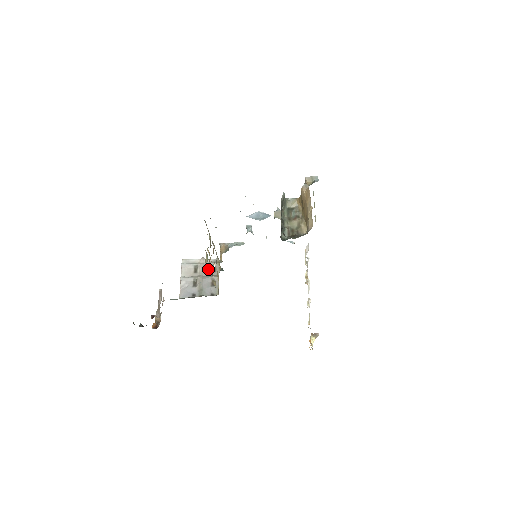
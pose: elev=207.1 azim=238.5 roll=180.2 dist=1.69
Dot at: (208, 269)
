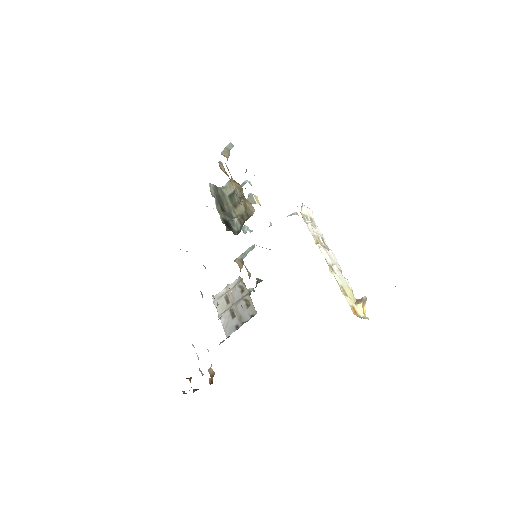
Dot at: (237, 293)
